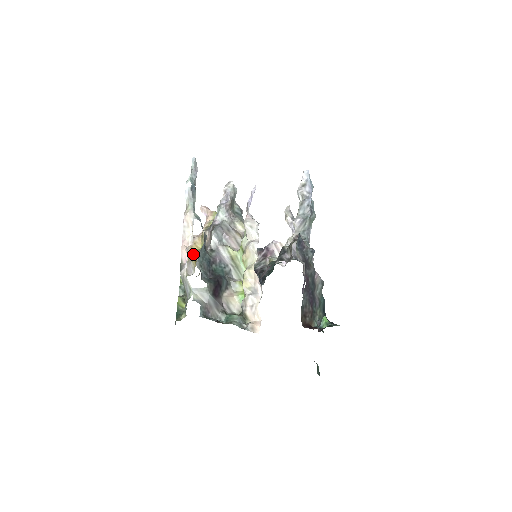
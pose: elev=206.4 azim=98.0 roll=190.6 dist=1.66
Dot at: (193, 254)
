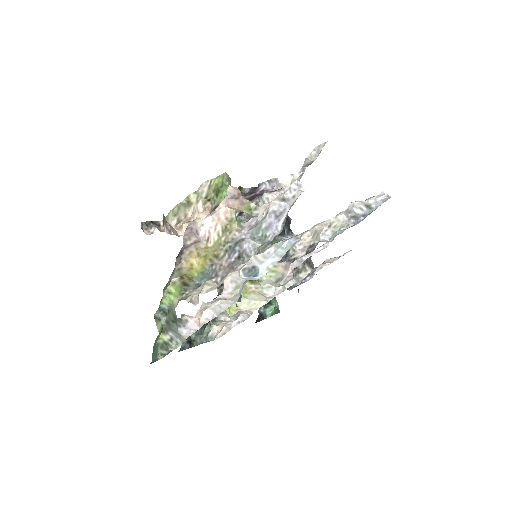
Dot at: (192, 274)
